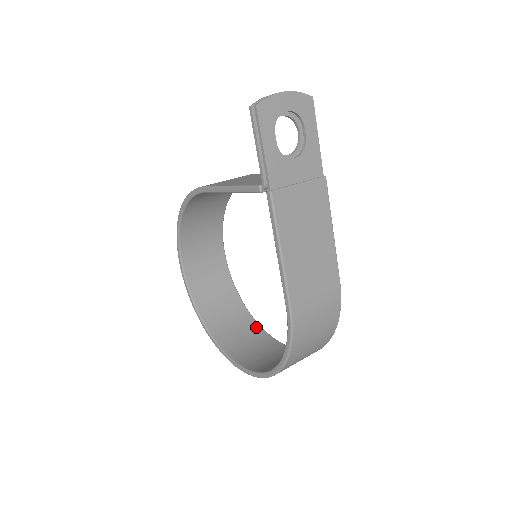
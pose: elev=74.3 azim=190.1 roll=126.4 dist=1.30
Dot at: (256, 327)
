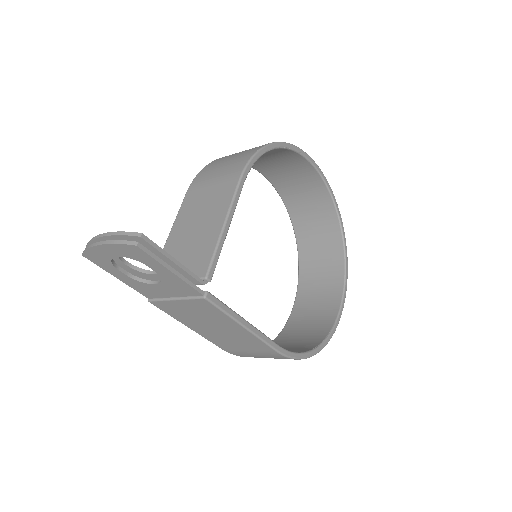
Dot at: (339, 255)
